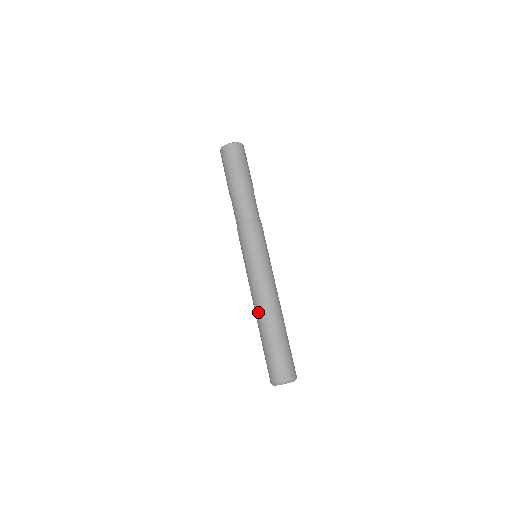
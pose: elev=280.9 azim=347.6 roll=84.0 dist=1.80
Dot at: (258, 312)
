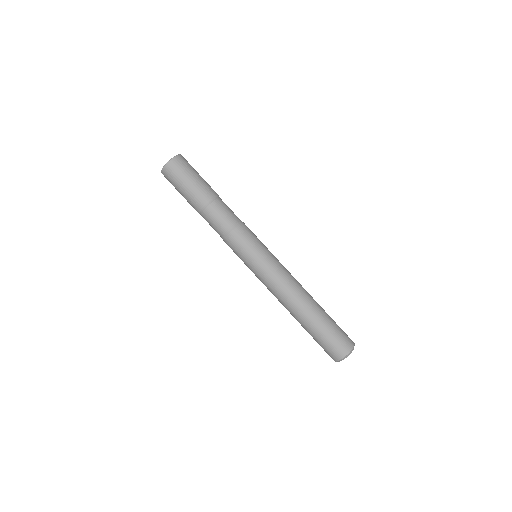
Dot at: (292, 305)
